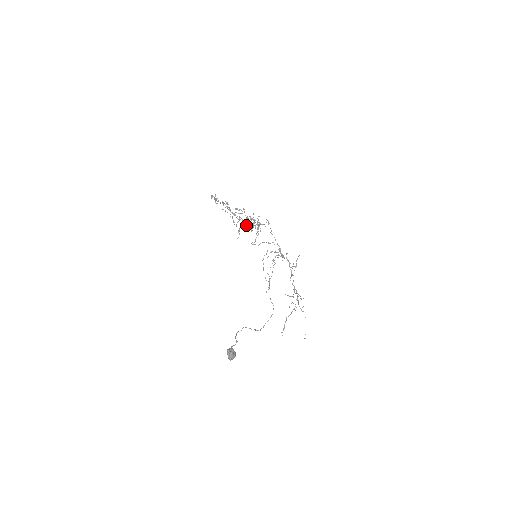
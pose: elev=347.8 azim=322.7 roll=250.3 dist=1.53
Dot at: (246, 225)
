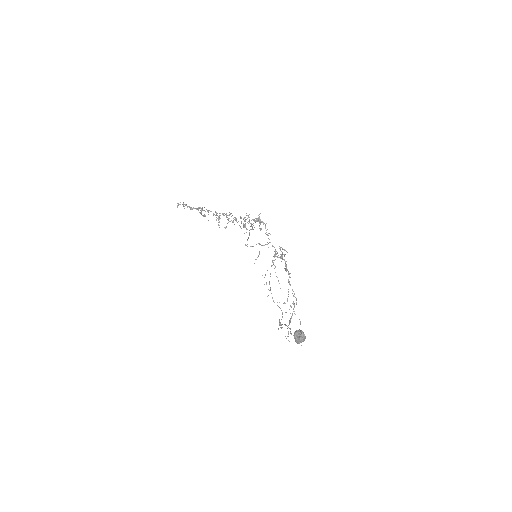
Dot at: (251, 220)
